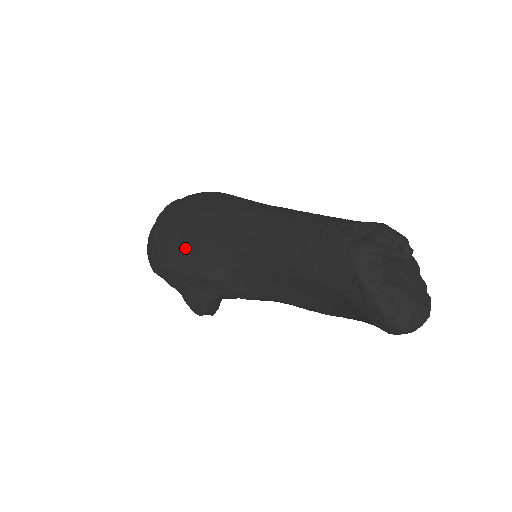
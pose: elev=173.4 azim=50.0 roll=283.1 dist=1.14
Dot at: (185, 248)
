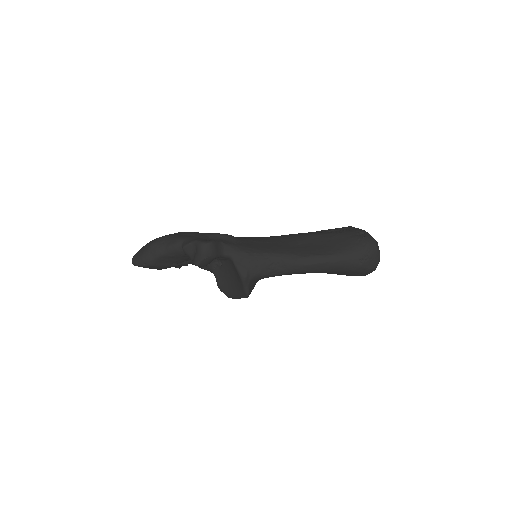
Dot at: occluded
